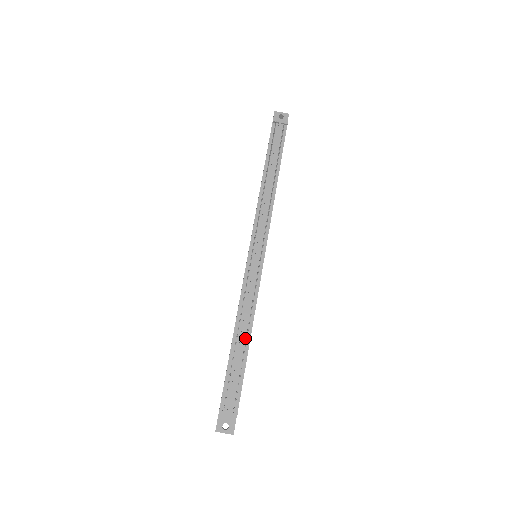
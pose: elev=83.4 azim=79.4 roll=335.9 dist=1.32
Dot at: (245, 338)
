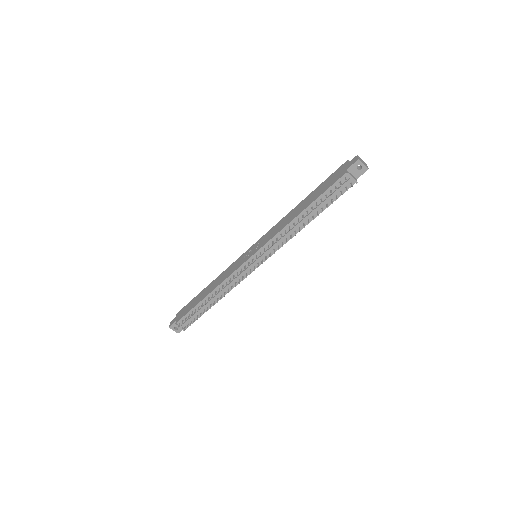
Dot at: (213, 301)
